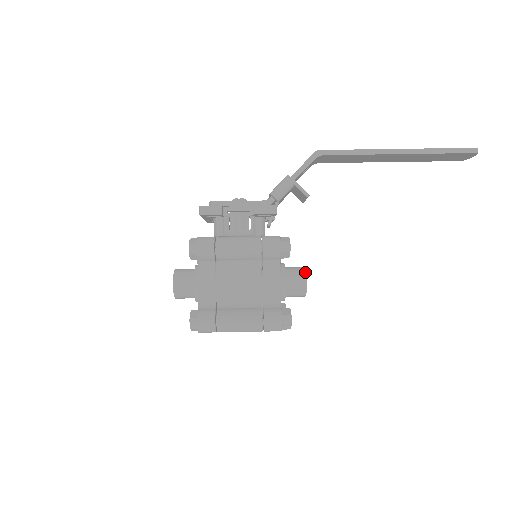
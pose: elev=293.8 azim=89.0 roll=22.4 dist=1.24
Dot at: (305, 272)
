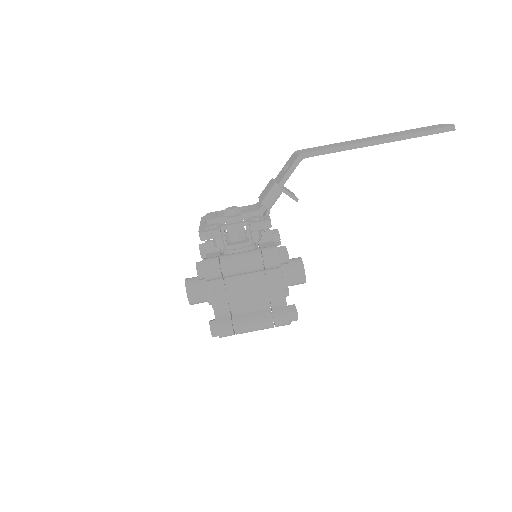
Dot at: (303, 266)
